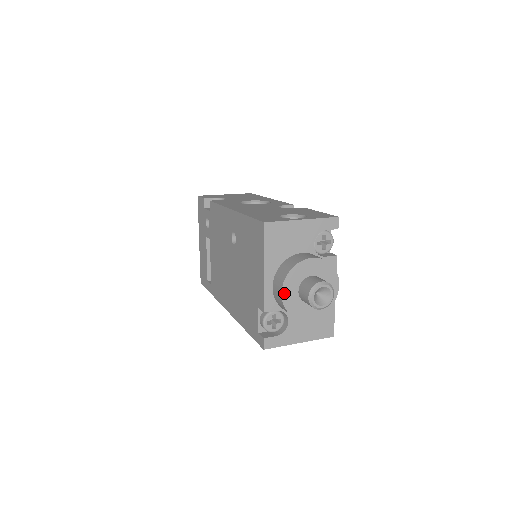
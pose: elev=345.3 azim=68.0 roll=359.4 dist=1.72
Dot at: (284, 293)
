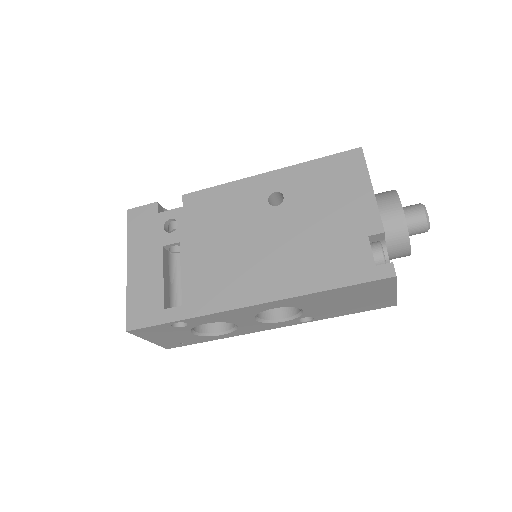
Dot at: (402, 208)
